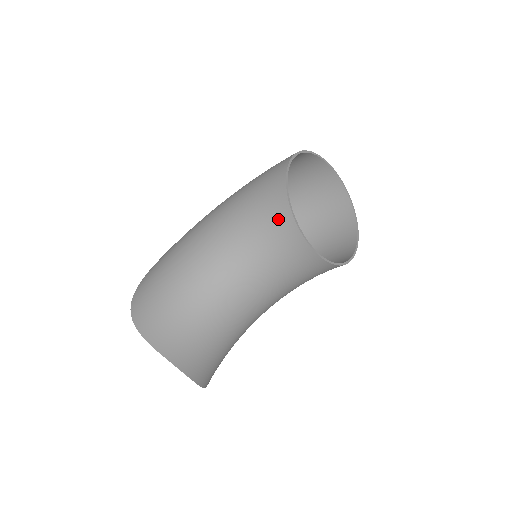
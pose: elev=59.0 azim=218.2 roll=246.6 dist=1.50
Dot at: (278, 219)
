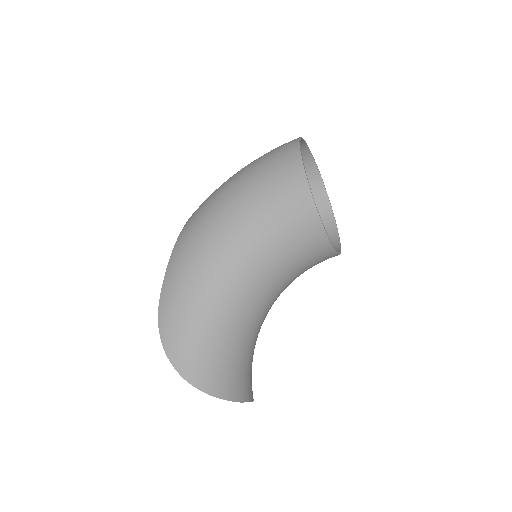
Dot at: (308, 237)
